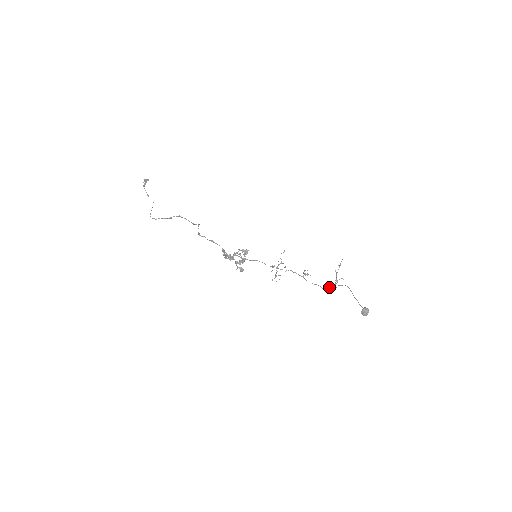
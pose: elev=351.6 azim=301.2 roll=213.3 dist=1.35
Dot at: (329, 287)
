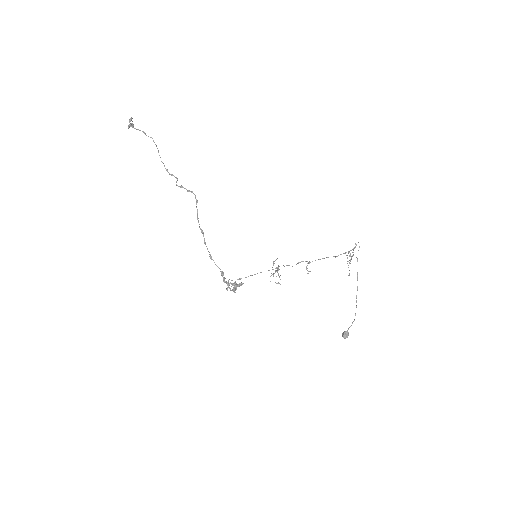
Dot at: occluded
